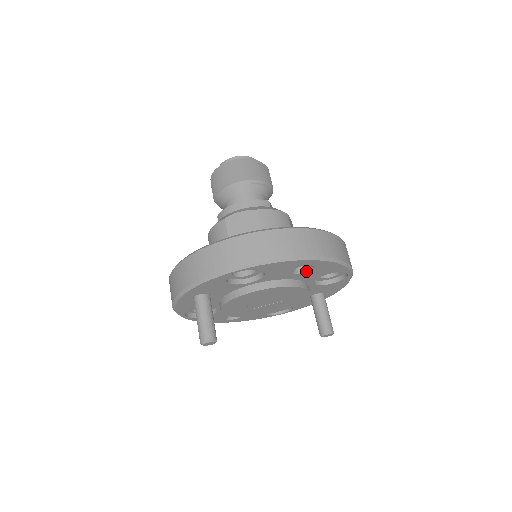
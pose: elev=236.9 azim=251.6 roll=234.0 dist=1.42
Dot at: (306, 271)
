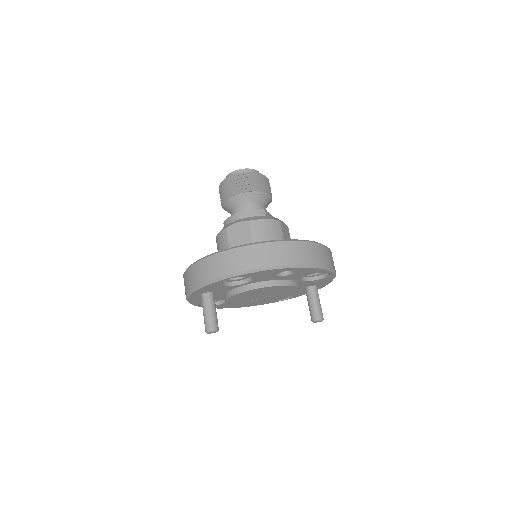
Dot at: (289, 274)
